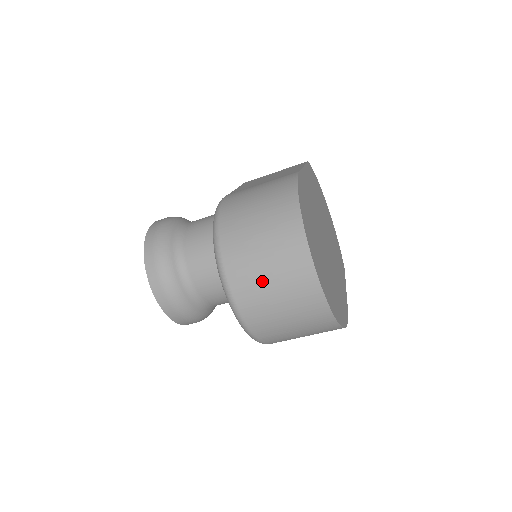
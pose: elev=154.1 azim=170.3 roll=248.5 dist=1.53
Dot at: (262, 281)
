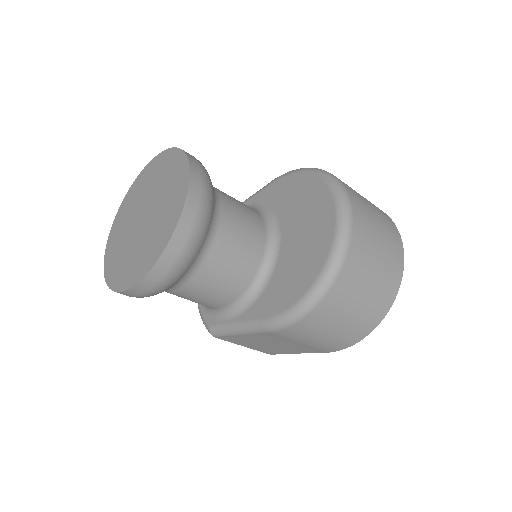
Dot at: (370, 212)
